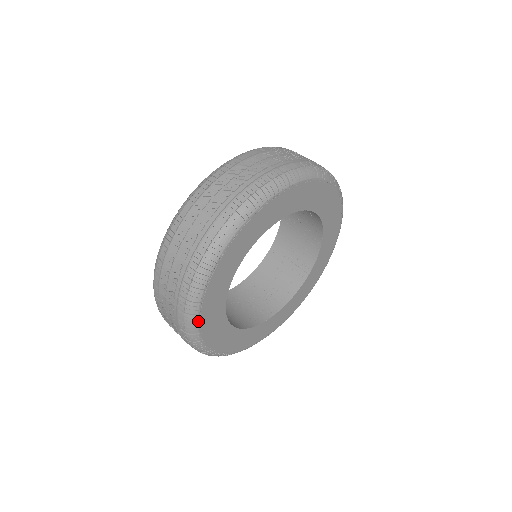
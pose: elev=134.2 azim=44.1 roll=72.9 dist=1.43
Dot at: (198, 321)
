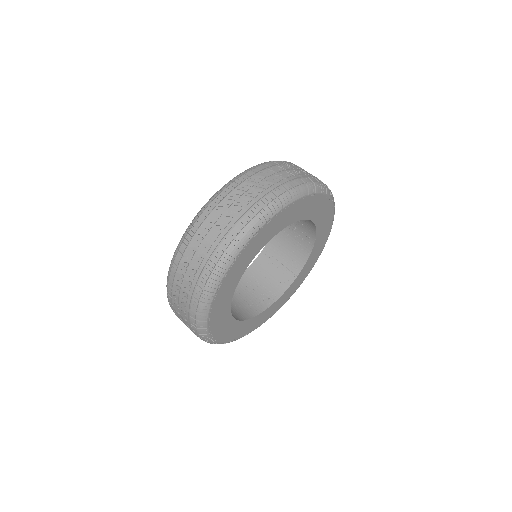
Dot at: (210, 309)
